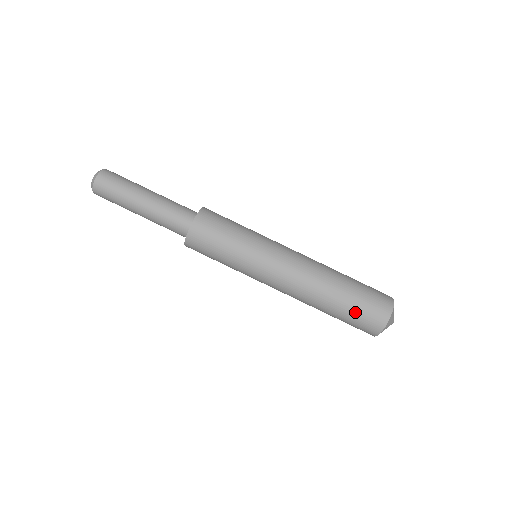
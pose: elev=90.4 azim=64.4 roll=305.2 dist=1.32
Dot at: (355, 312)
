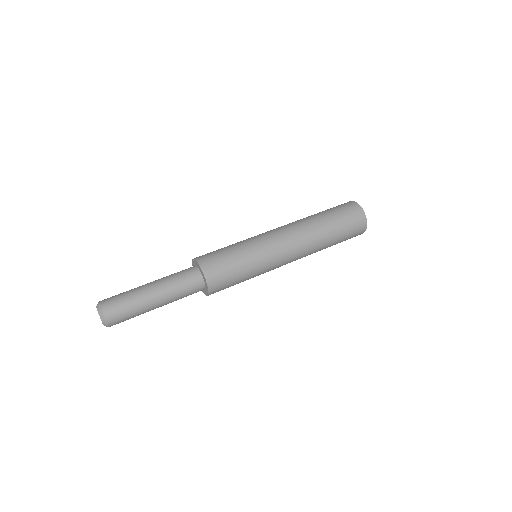
Dot at: (343, 223)
